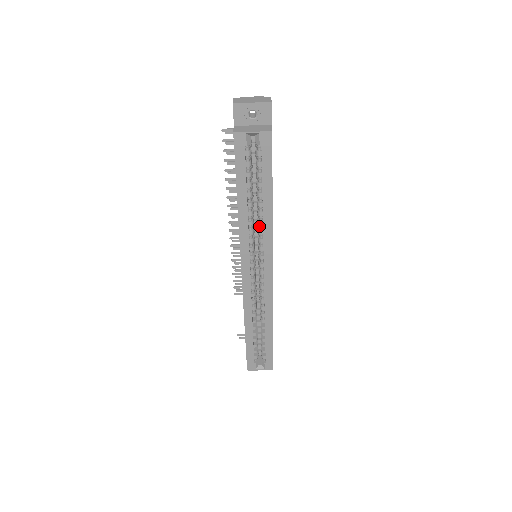
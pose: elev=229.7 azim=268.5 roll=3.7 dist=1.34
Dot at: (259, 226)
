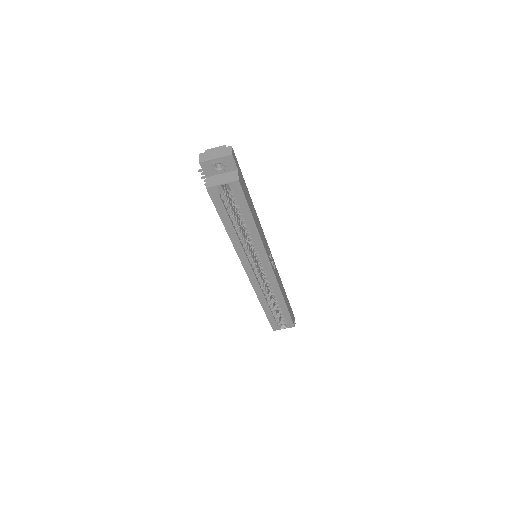
Dot at: (251, 241)
